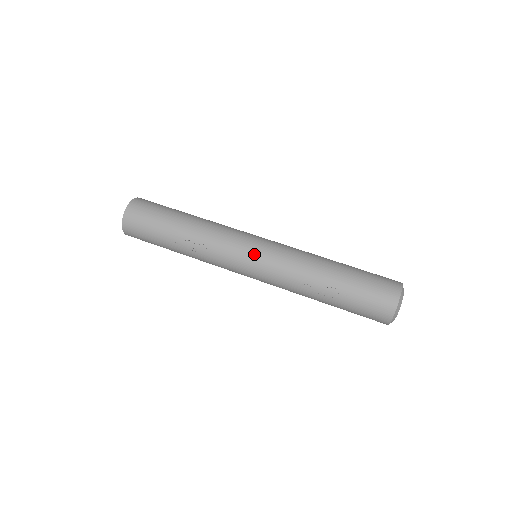
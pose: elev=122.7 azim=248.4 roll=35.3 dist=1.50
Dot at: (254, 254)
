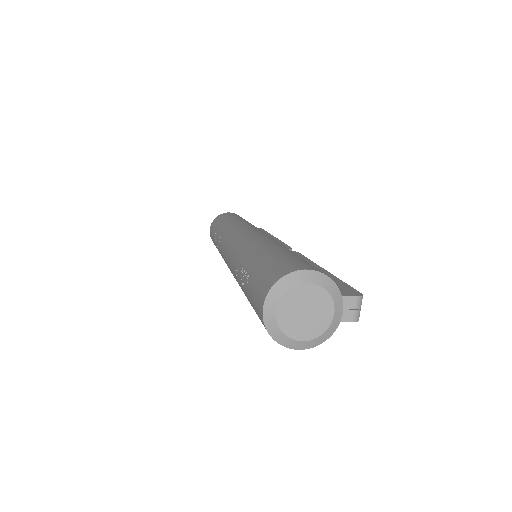
Dot at: (232, 241)
